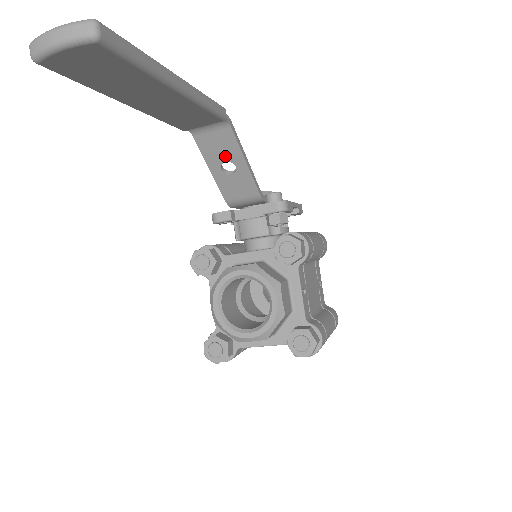
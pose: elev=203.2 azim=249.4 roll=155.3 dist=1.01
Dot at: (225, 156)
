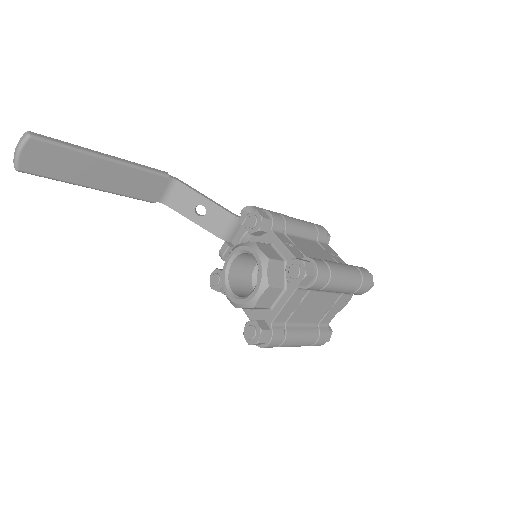
Dot at: (192, 204)
